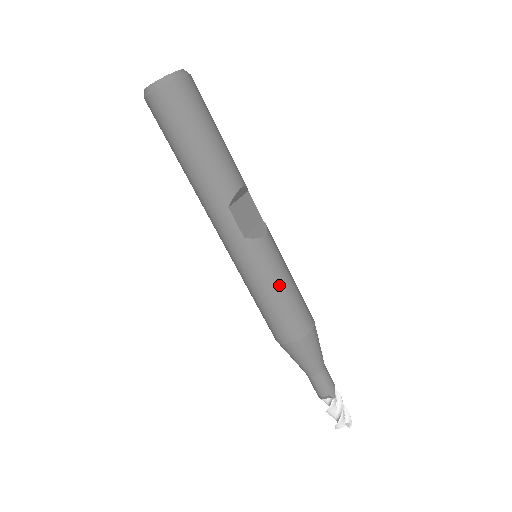
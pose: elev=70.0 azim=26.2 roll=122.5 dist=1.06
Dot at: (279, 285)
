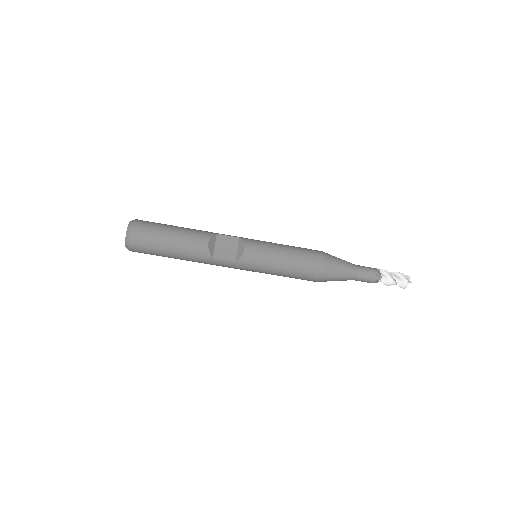
Dot at: (278, 263)
